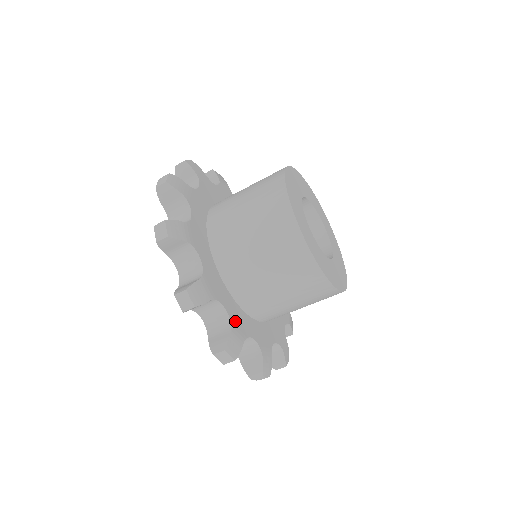
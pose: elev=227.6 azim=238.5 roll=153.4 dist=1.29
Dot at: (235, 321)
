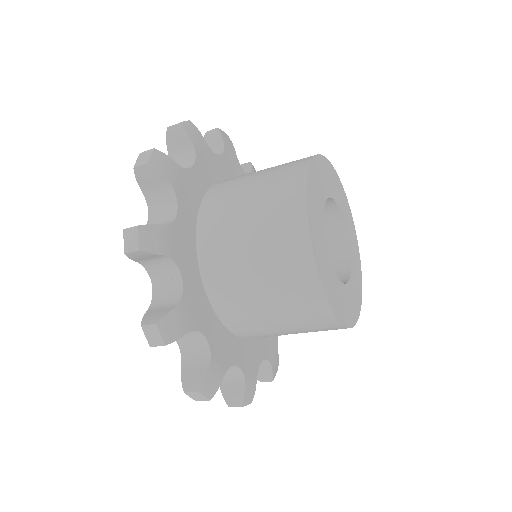
Dot at: (269, 351)
